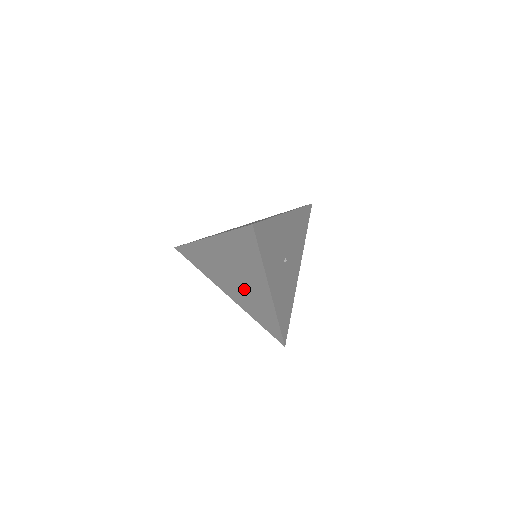
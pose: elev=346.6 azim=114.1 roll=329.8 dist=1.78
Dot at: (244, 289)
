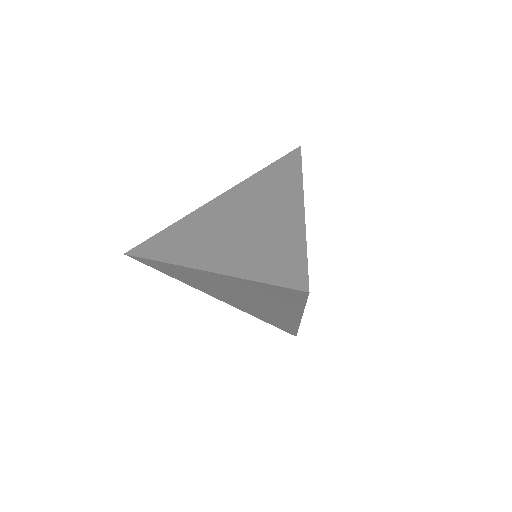
Dot at: (252, 305)
